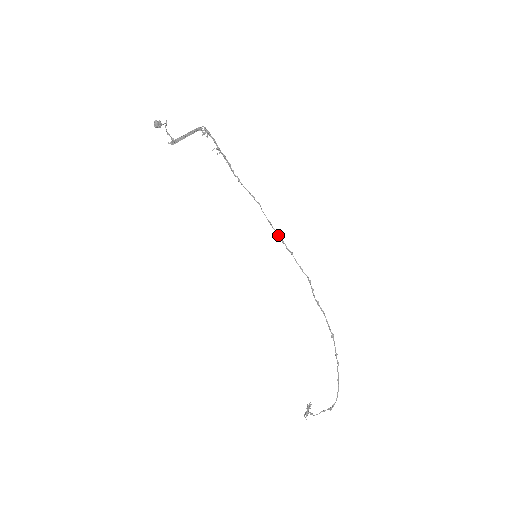
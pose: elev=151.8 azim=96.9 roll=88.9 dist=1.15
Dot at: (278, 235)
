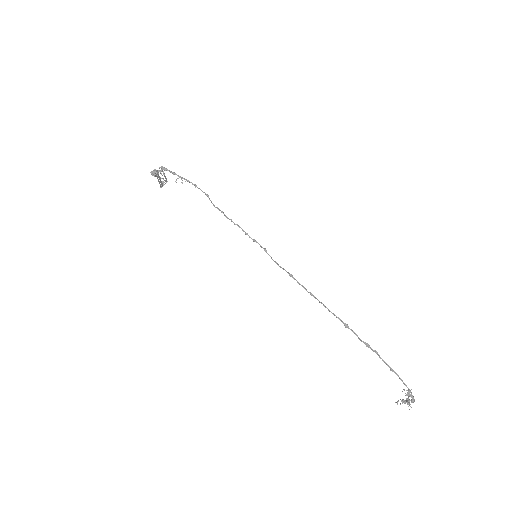
Dot at: occluded
